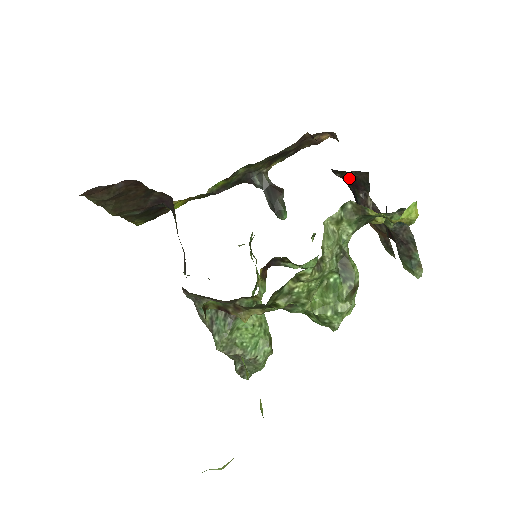
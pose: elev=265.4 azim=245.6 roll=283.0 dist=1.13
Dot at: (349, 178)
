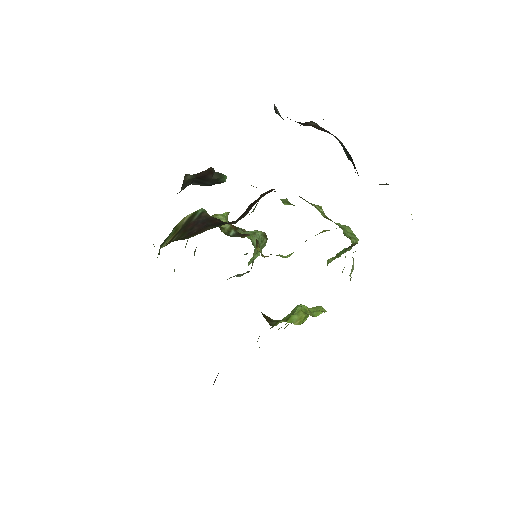
Dot at: occluded
